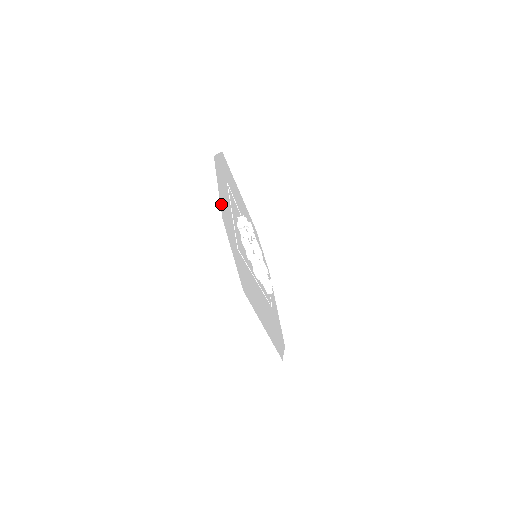
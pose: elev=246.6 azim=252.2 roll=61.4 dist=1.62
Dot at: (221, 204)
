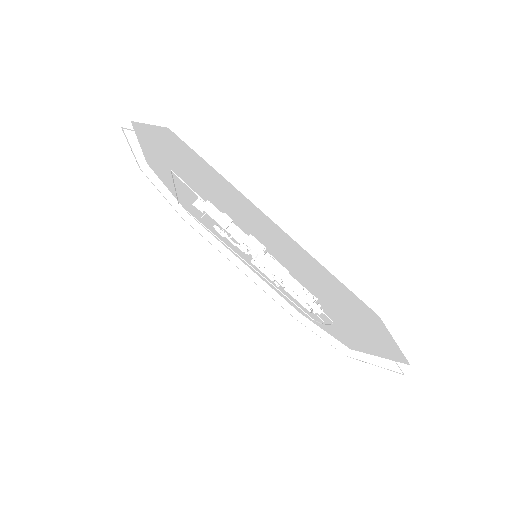
Dot at: occluded
